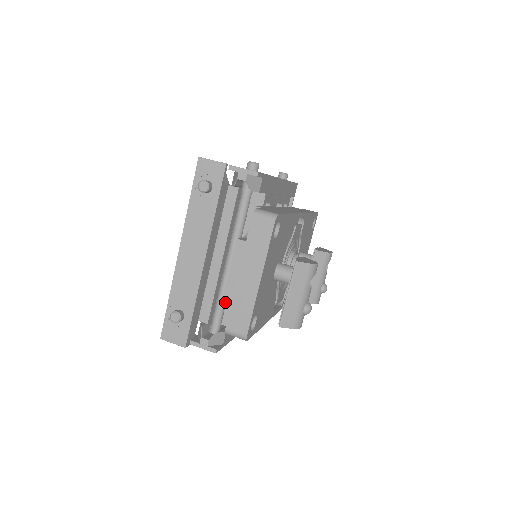
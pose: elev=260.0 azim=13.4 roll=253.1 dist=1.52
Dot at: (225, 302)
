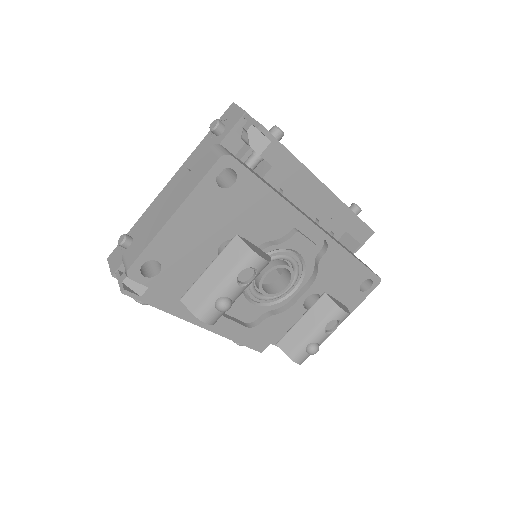
Dot at: (140, 227)
